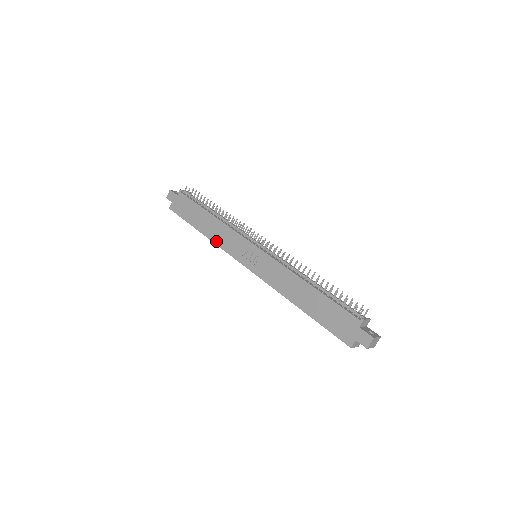
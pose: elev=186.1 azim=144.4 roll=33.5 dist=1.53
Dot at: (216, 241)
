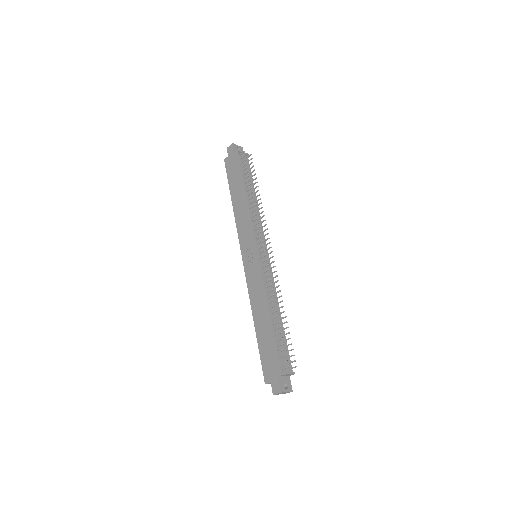
Dot at: (237, 220)
